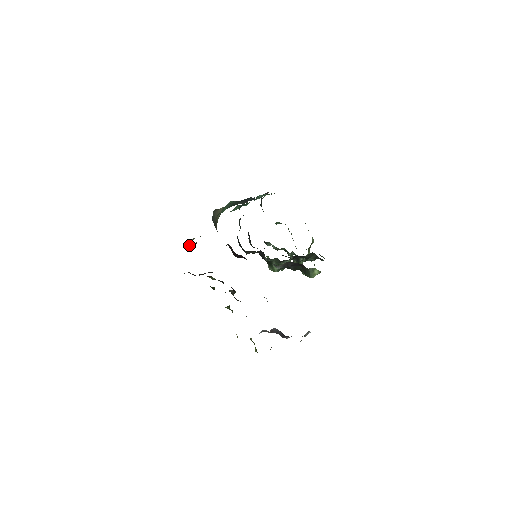
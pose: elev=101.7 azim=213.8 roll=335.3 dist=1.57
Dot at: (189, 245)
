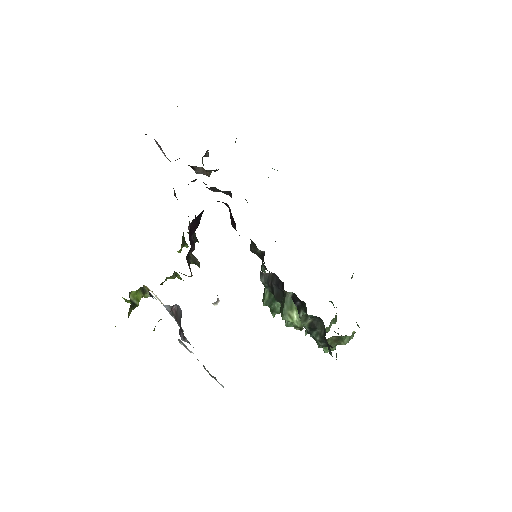
Dot at: (200, 168)
